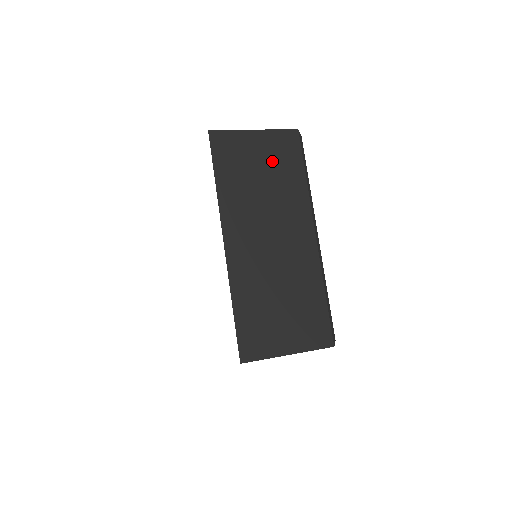
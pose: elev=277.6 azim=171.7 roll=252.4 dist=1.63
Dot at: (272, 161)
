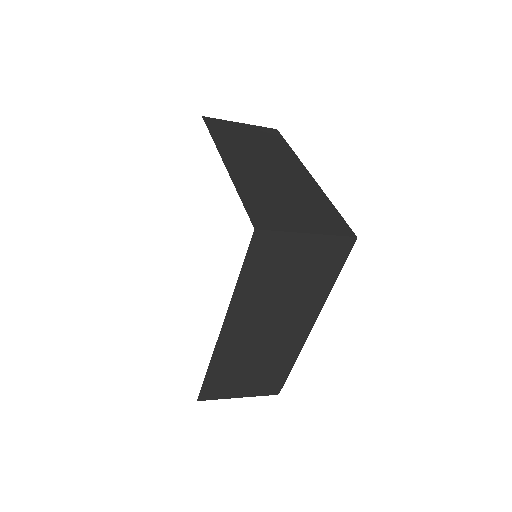
Dot at: (259, 137)
